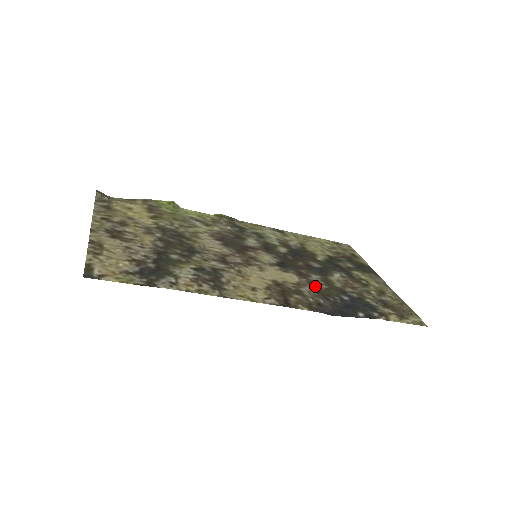
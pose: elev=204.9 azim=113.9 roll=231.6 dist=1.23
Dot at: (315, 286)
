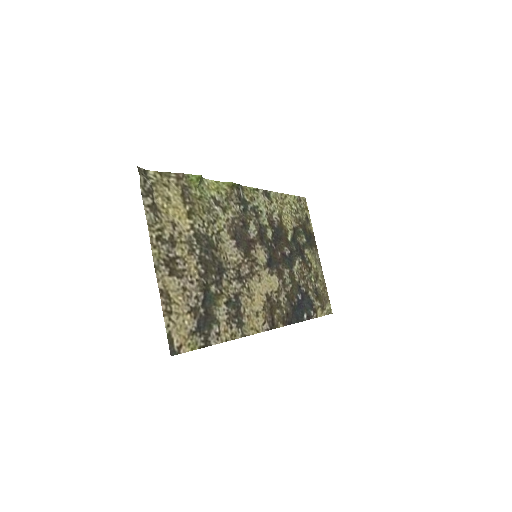
Dot at: (286, 289)
